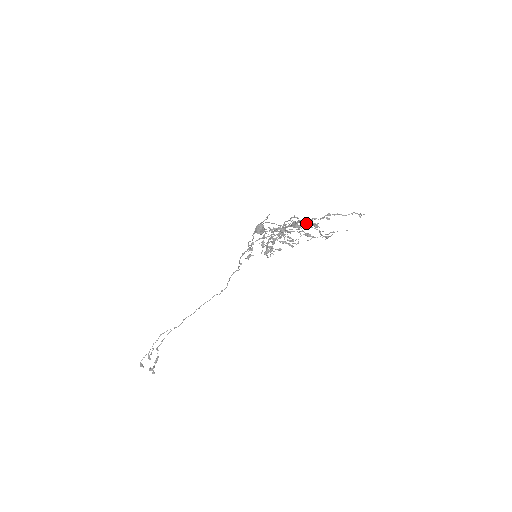
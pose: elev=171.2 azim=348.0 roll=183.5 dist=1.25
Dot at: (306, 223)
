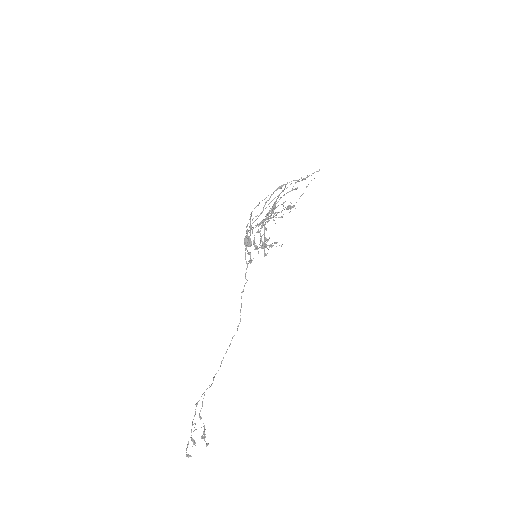
Dot at: (284, 189)
